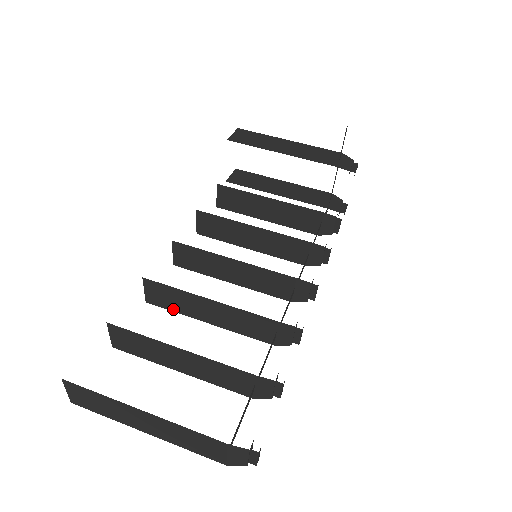
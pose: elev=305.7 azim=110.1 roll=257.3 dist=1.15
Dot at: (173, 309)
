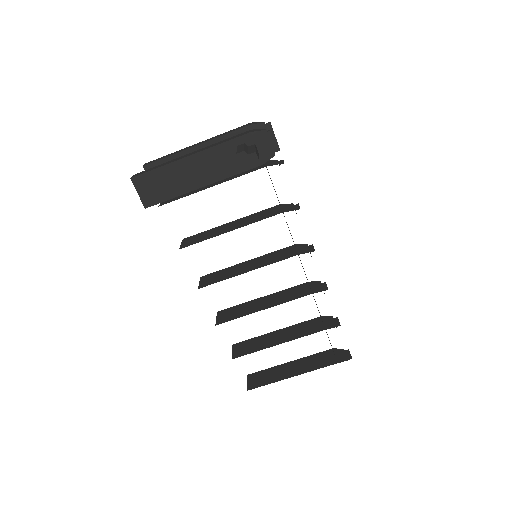
Dot at: occluded
